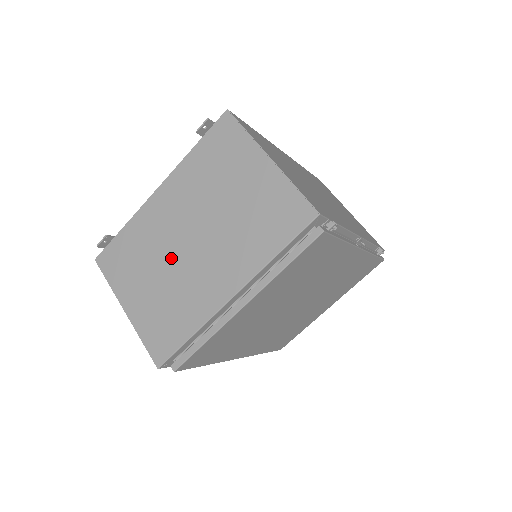
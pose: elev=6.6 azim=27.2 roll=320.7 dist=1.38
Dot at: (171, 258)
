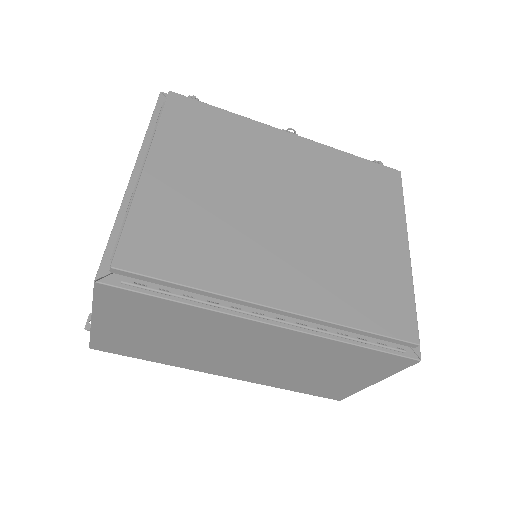
Dot at: occluded
